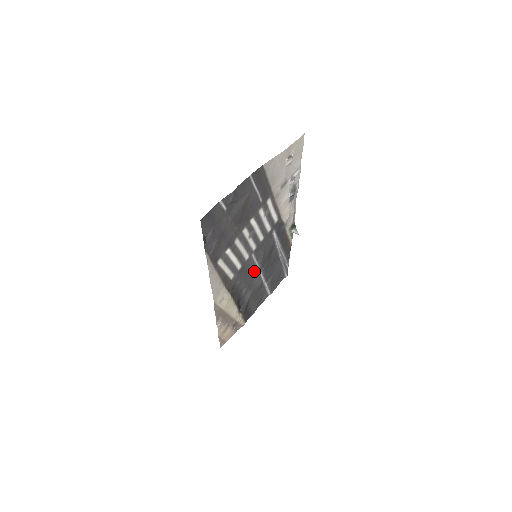
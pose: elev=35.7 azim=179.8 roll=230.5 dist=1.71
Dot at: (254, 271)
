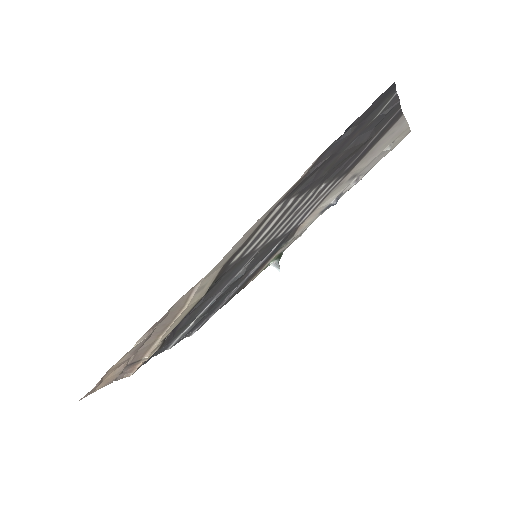
Dot at: (225, 282)
